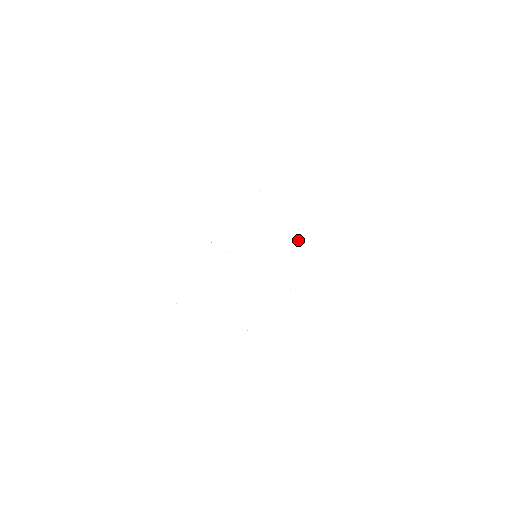
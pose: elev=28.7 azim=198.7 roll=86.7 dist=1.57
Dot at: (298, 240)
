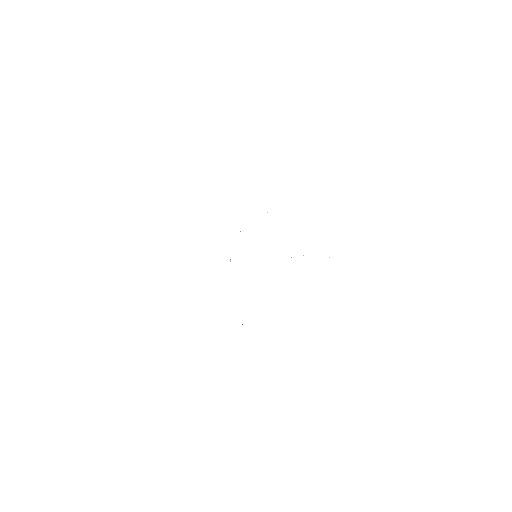
Dot at: occluded
